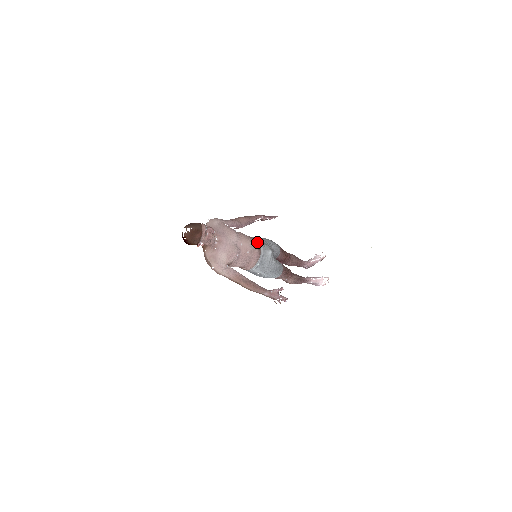
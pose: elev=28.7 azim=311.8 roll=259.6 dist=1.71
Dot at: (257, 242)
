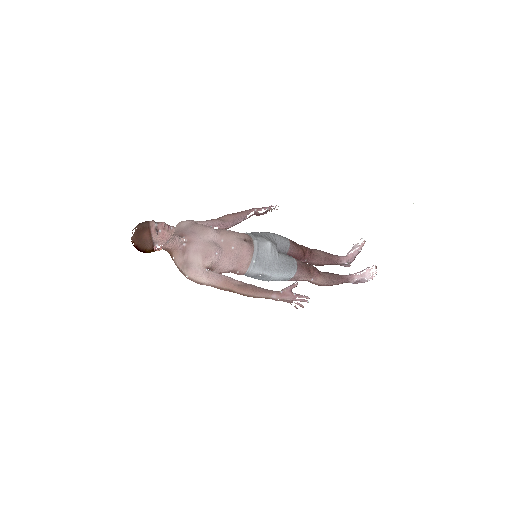
Dot at: (246, 235)
